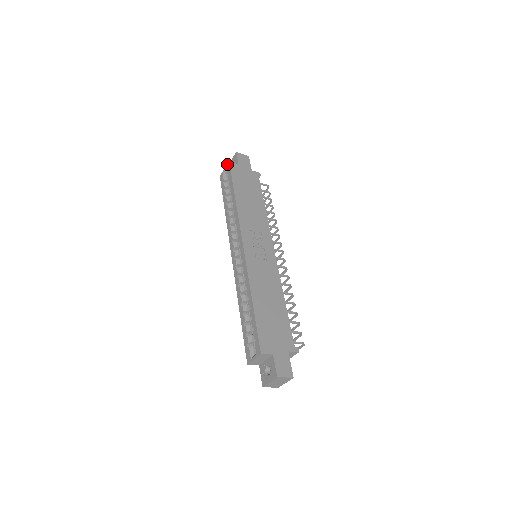
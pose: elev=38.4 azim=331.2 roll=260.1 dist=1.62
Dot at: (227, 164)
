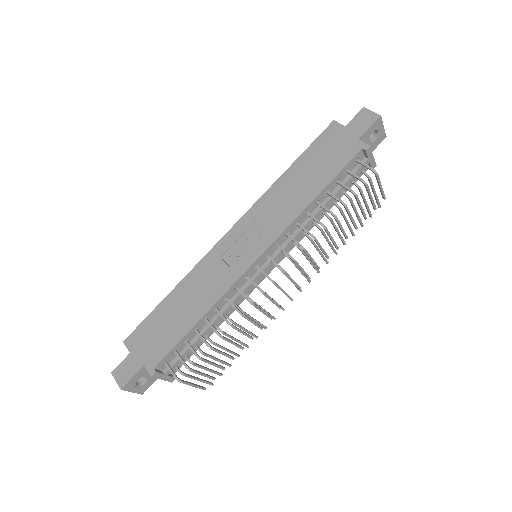
Dot at: occluded
